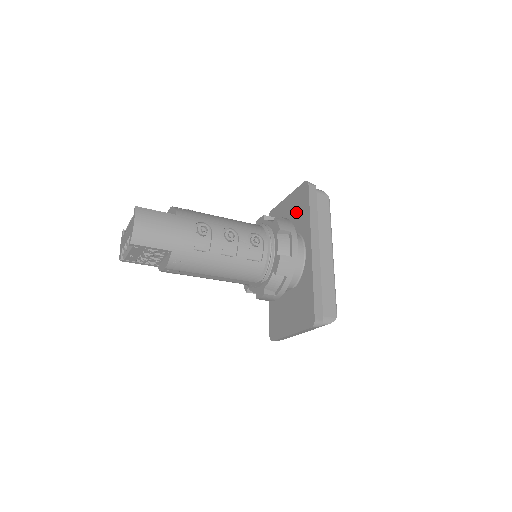
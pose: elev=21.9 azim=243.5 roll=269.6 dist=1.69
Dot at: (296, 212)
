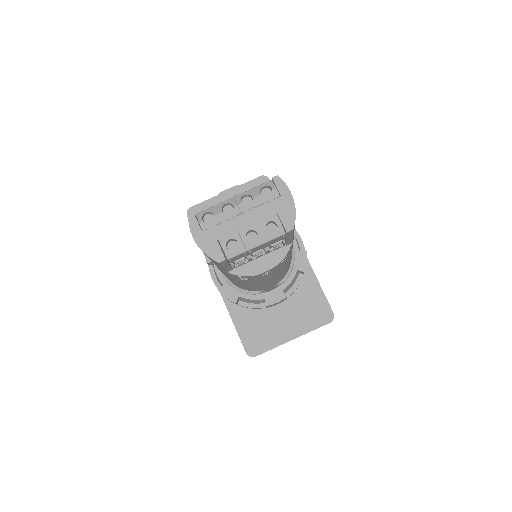
Dot at: occluded
